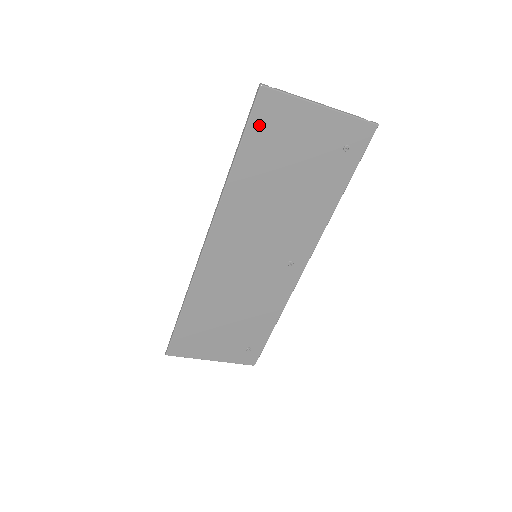
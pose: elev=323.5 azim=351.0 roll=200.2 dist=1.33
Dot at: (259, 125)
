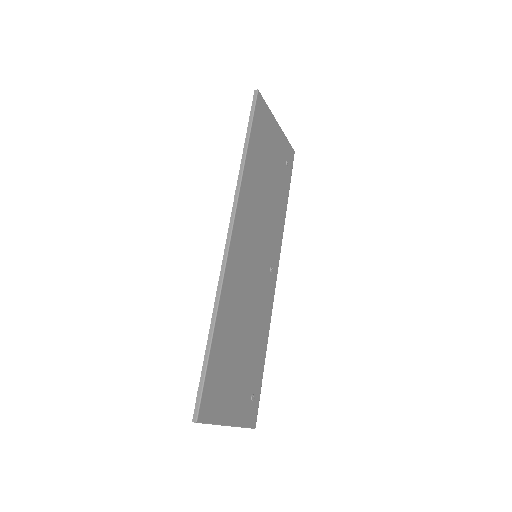
Dot at: (257, 121)
